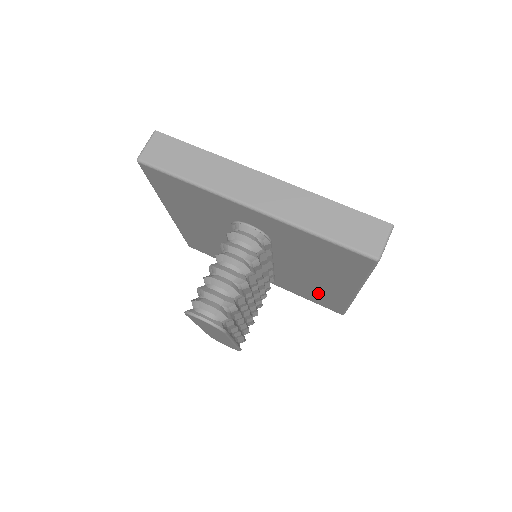
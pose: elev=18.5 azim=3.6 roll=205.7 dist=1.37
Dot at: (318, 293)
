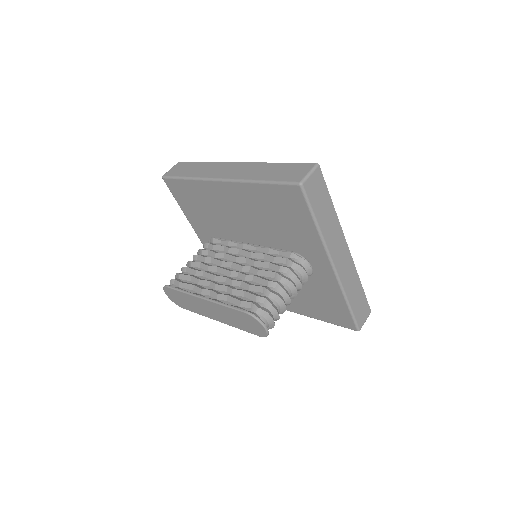
Dot at: occluded
